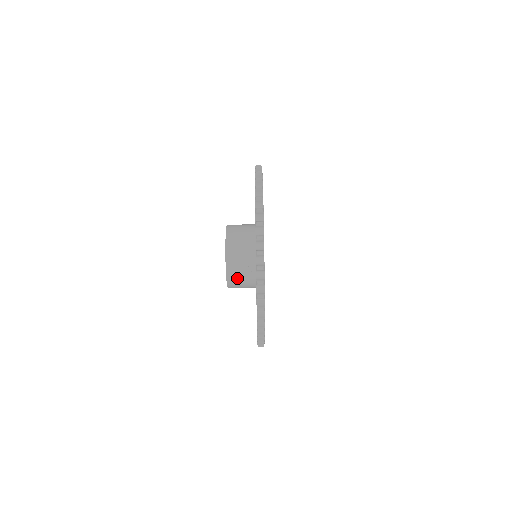
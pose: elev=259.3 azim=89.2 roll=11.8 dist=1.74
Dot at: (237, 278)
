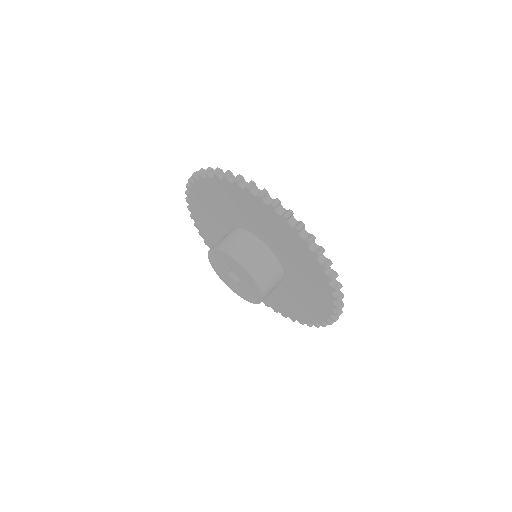
Dot at: (259, 268)
